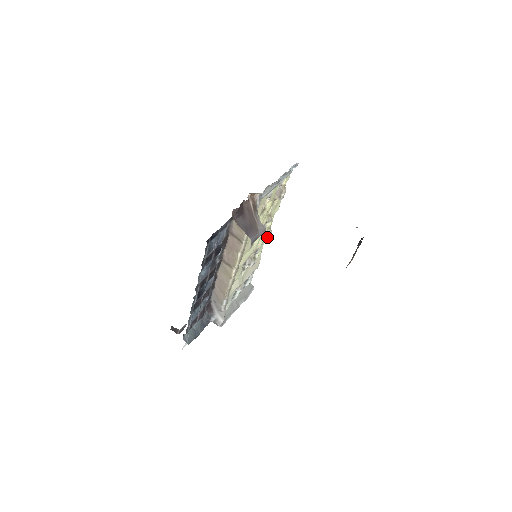
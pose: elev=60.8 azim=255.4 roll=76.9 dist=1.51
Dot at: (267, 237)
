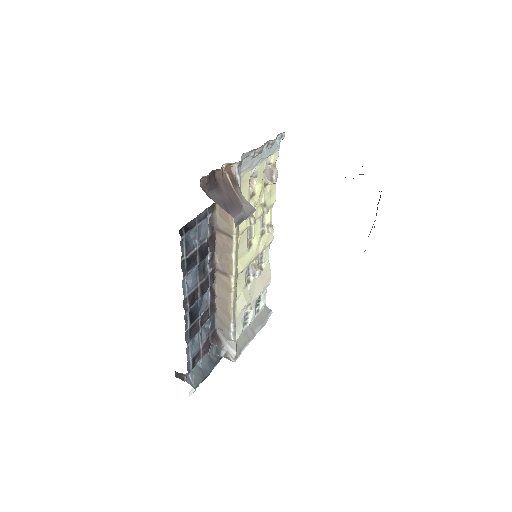
Dot at: (270, 239)
